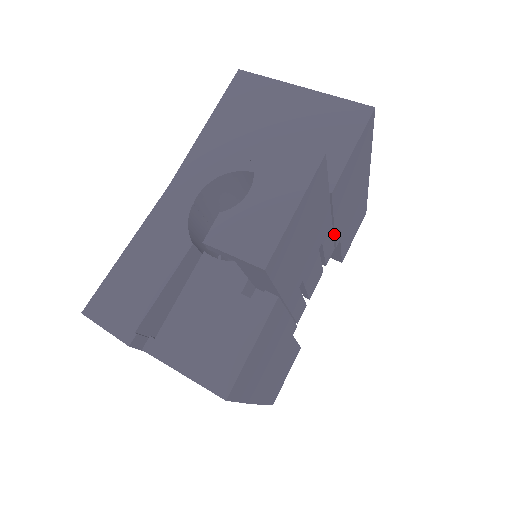
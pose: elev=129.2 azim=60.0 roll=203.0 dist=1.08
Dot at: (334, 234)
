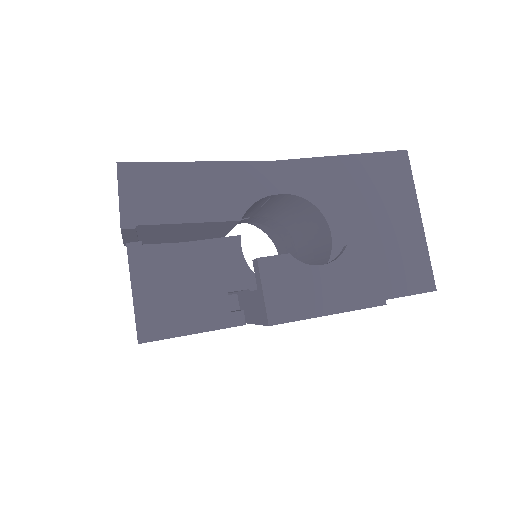
Dot at: occluded
